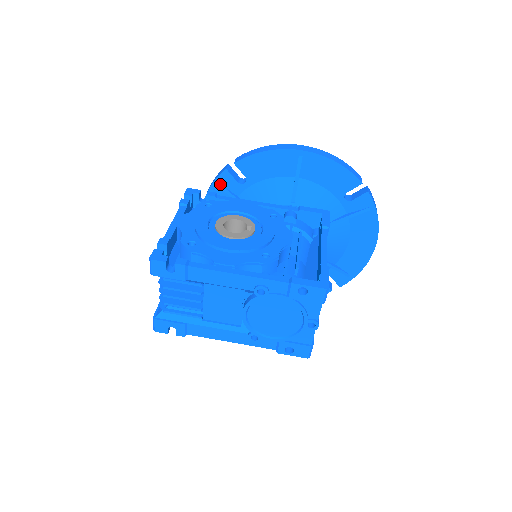
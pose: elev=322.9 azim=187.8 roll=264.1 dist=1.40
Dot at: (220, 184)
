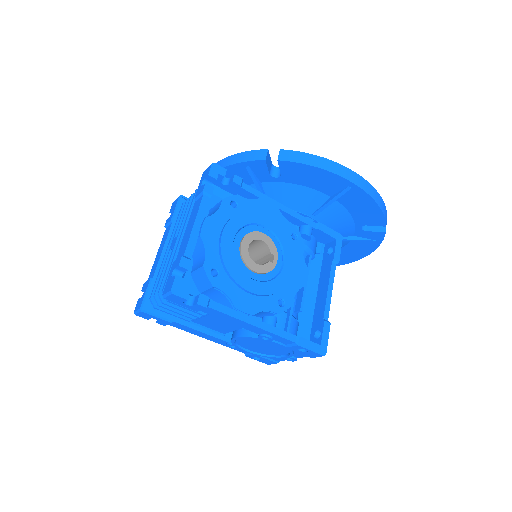
Dot at: (249, 167)
